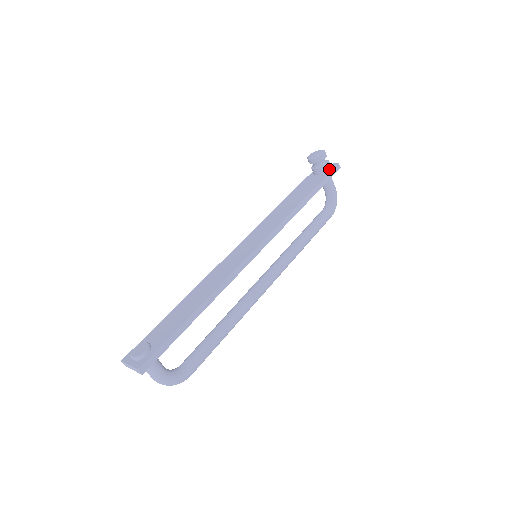
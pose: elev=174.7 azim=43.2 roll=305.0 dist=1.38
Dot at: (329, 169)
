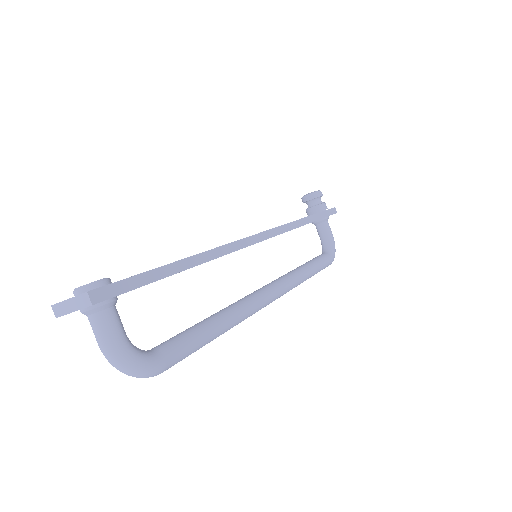
Dot at: occluded
